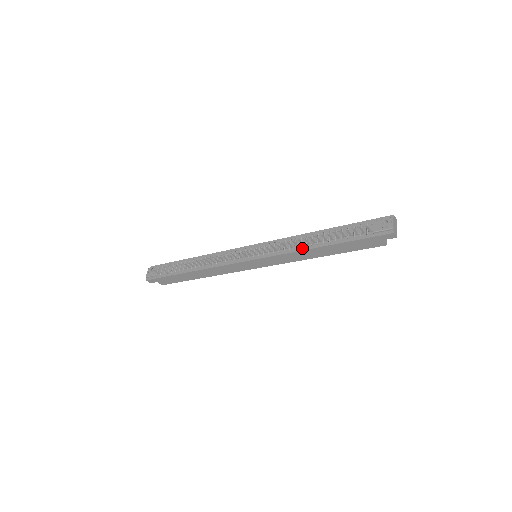
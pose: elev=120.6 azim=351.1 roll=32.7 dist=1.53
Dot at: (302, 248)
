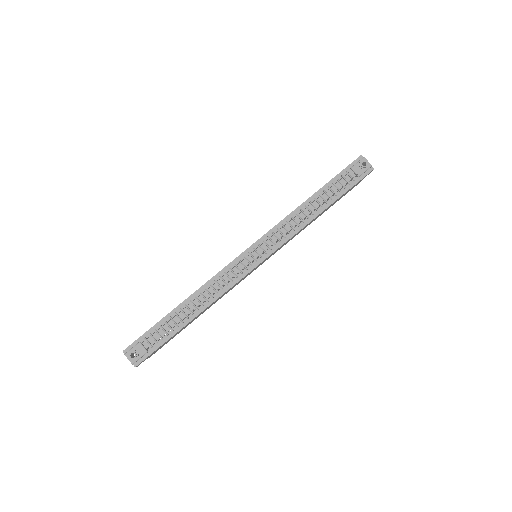
Dot at: (306, 222)
